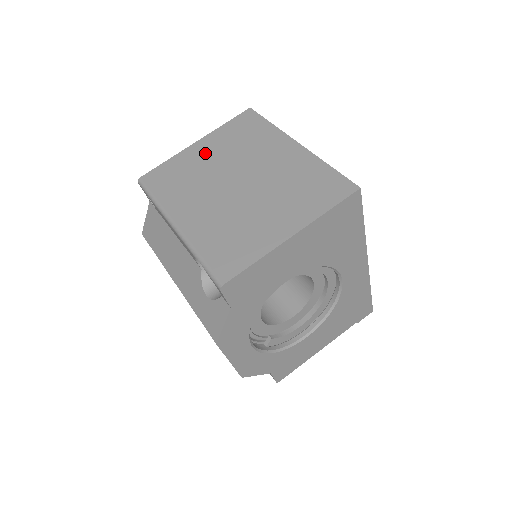
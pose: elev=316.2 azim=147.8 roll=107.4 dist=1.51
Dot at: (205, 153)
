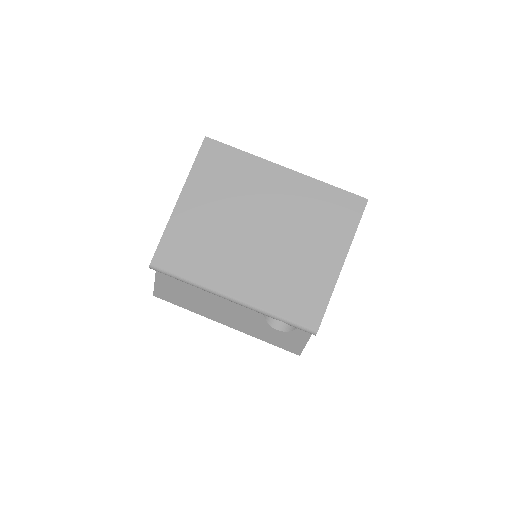
Dot at: (200, 210)
